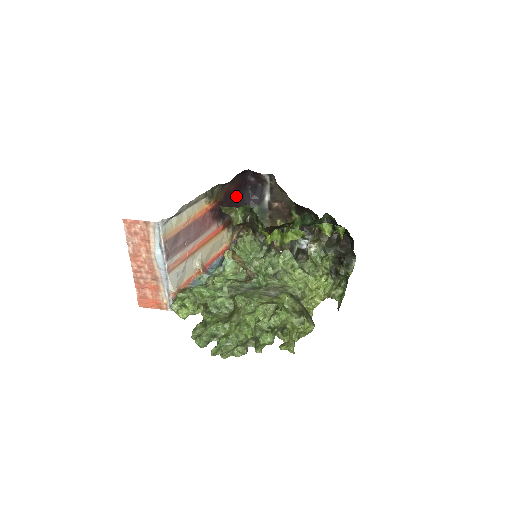
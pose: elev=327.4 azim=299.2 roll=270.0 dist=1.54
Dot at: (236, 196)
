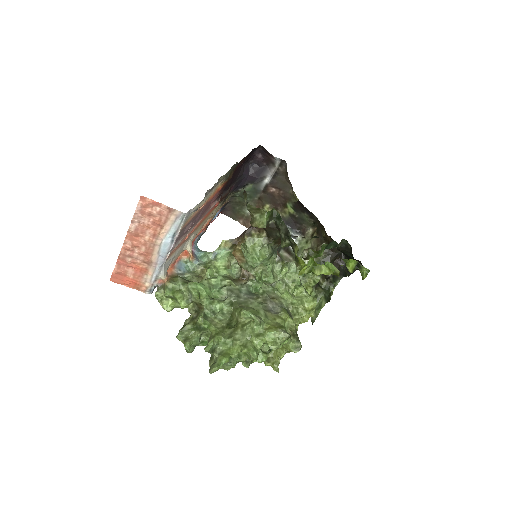
Dot at: (238, 170)
